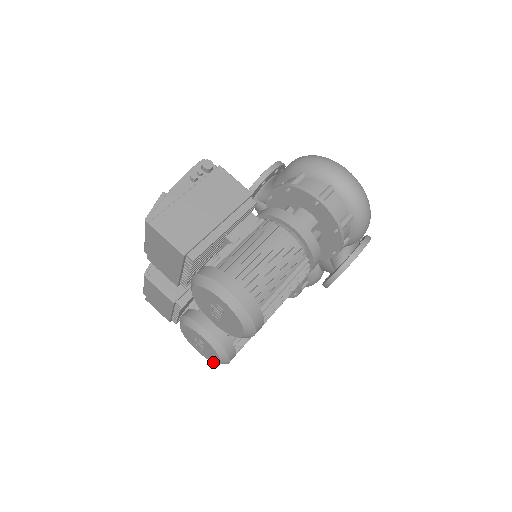
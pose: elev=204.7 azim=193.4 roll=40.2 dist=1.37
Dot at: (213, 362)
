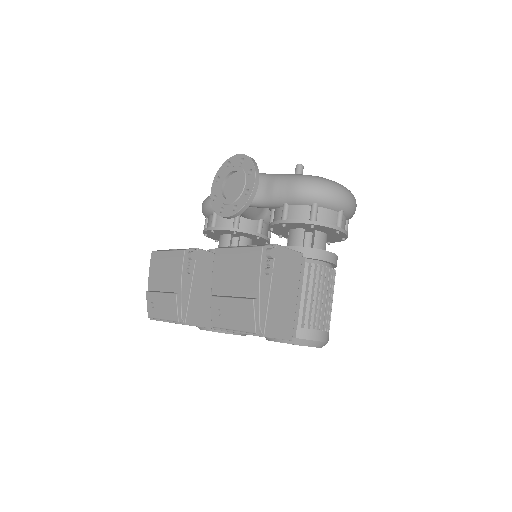
Dot at: occluded
